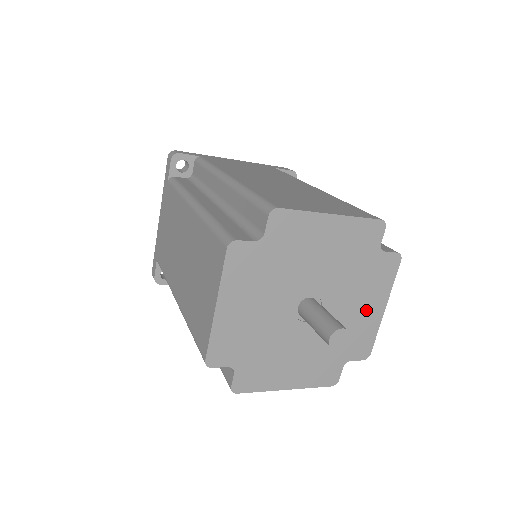
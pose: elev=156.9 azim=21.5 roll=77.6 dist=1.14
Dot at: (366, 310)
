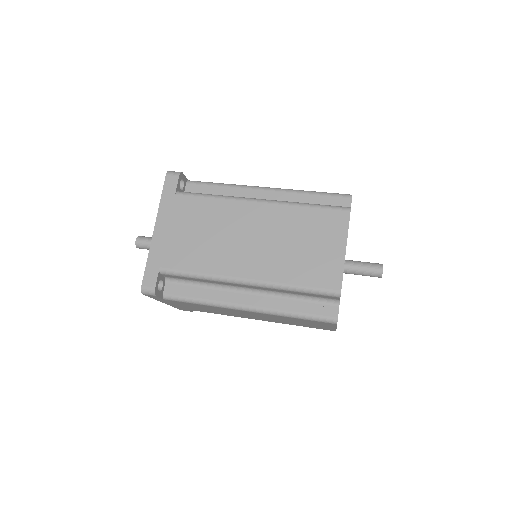
Dot at: occluded
